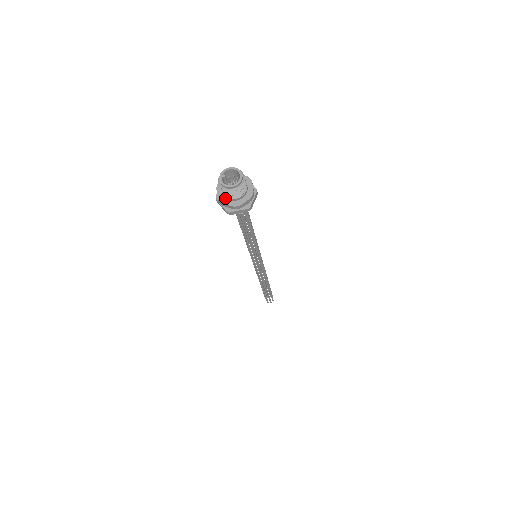
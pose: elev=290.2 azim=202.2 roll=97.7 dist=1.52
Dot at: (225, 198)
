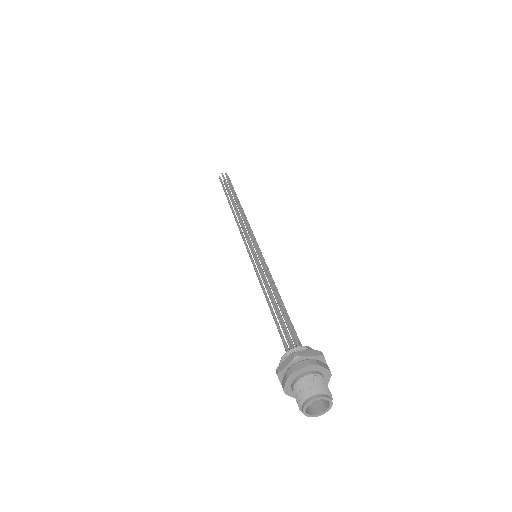
Dot at: (292, 390)
